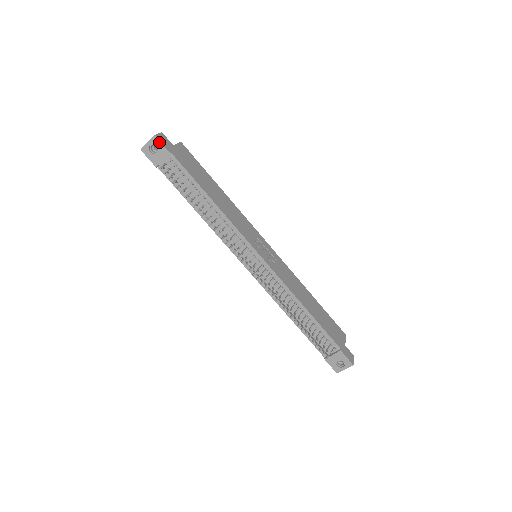
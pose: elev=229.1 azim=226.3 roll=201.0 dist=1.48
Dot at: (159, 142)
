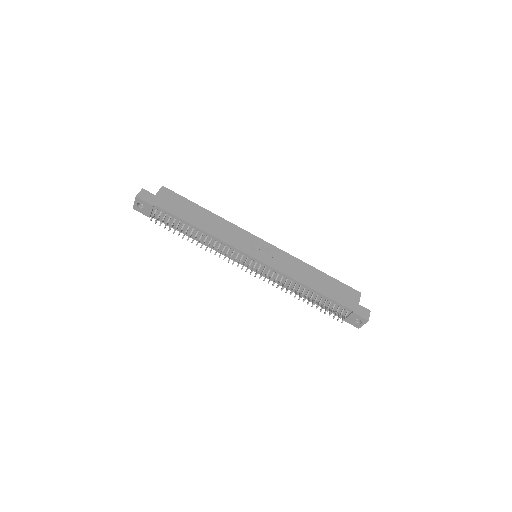
Dot at: (141, 200)
